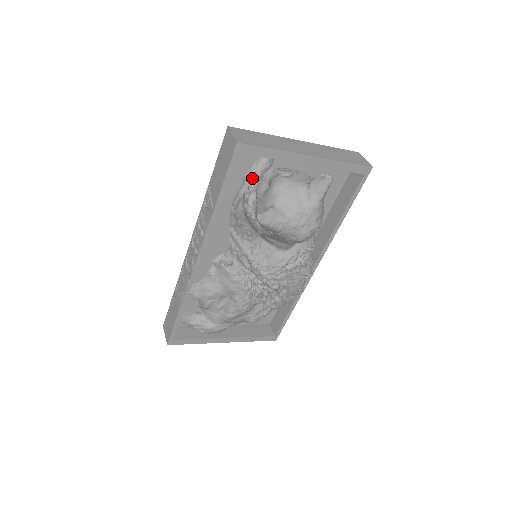
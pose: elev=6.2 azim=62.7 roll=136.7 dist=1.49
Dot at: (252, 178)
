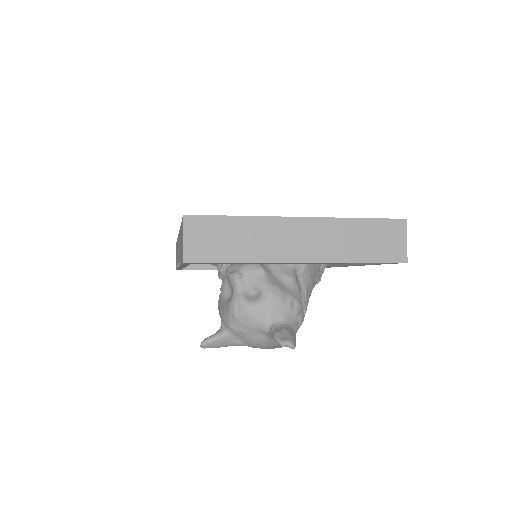
Dot at: occluded
